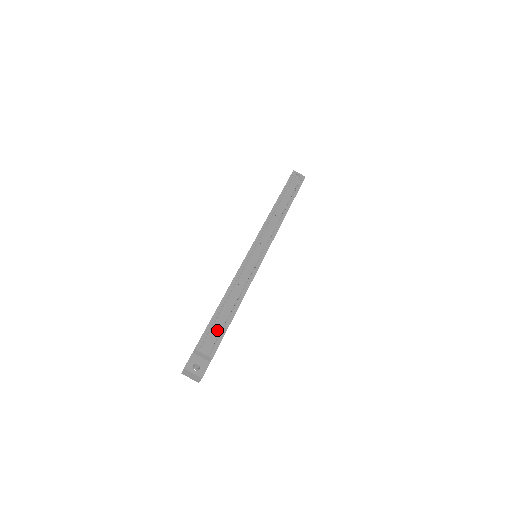
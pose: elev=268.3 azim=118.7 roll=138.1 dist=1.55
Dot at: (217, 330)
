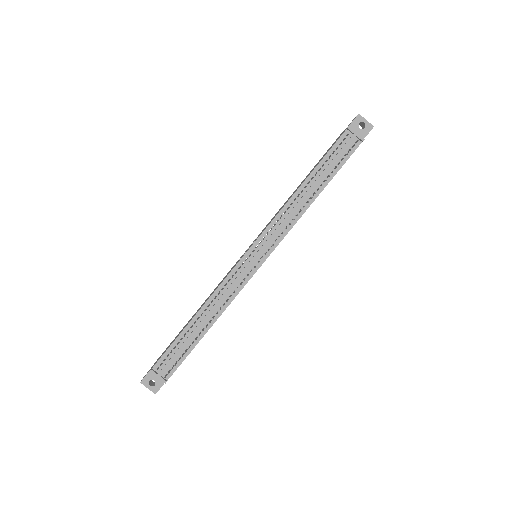
Dot at: (177, 355)
